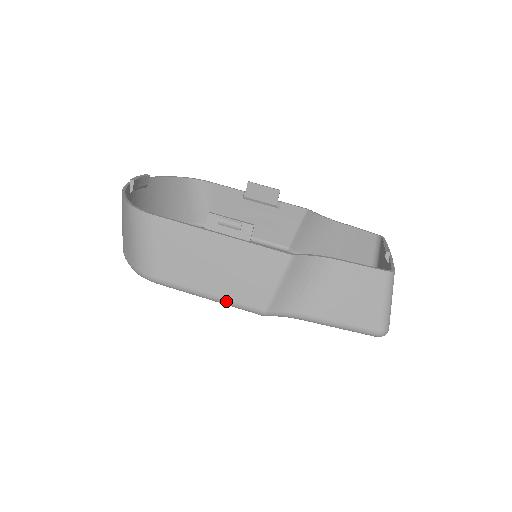
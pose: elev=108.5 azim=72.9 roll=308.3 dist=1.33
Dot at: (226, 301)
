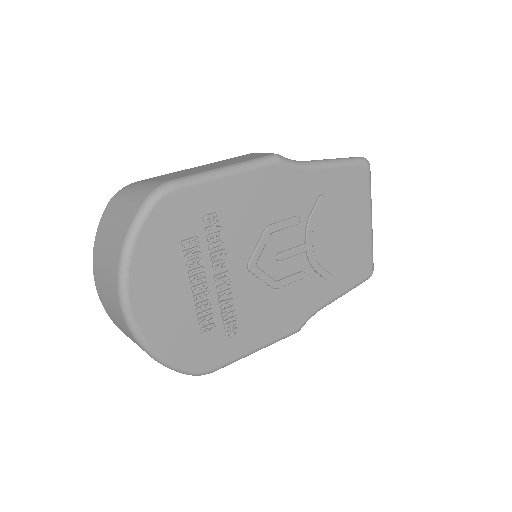
Dot at: (243, 162)
